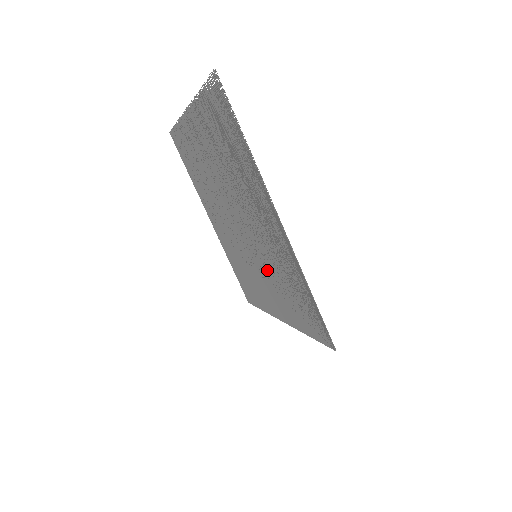
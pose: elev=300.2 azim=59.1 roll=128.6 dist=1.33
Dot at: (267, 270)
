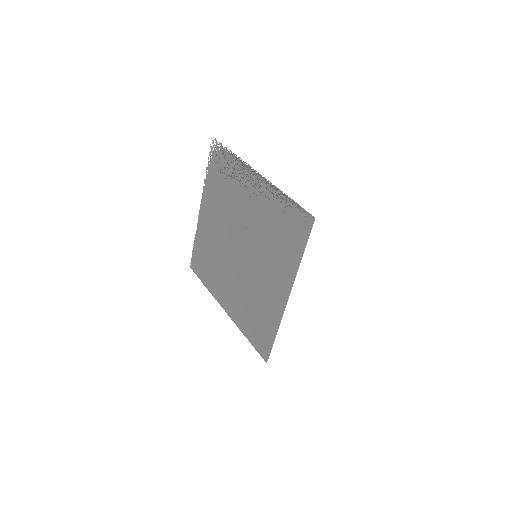
Dot at: (264, 251)
